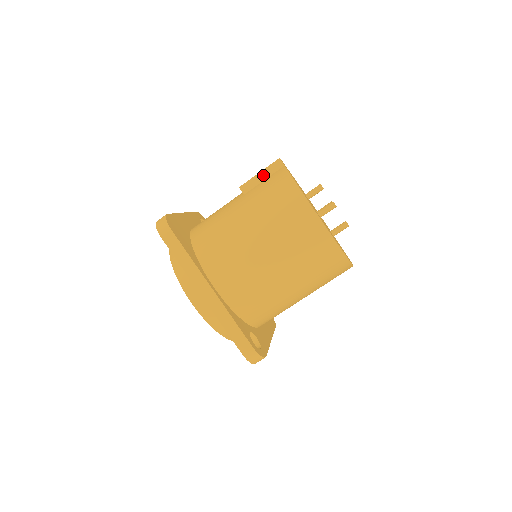
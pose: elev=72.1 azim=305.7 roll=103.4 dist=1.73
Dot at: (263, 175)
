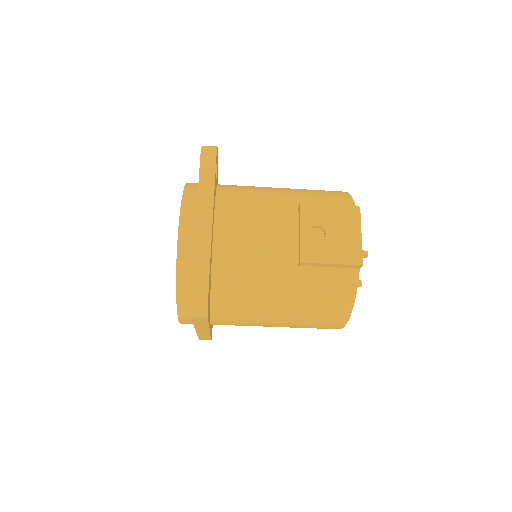
Dot at: (333, 266)
